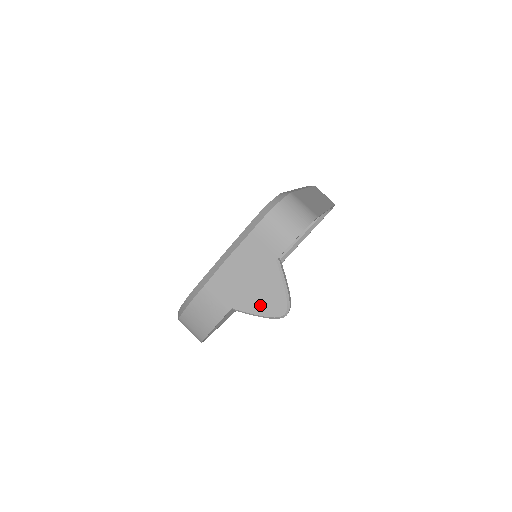
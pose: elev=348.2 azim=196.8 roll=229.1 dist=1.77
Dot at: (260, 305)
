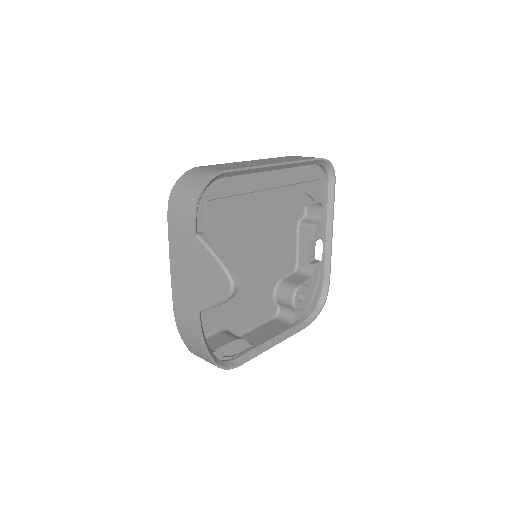
Dot at: (211, 292)
